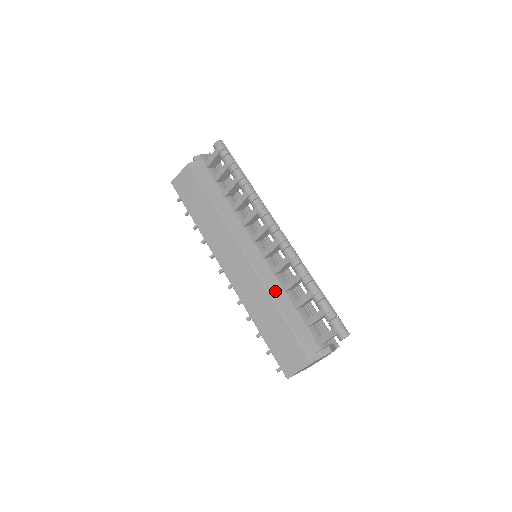
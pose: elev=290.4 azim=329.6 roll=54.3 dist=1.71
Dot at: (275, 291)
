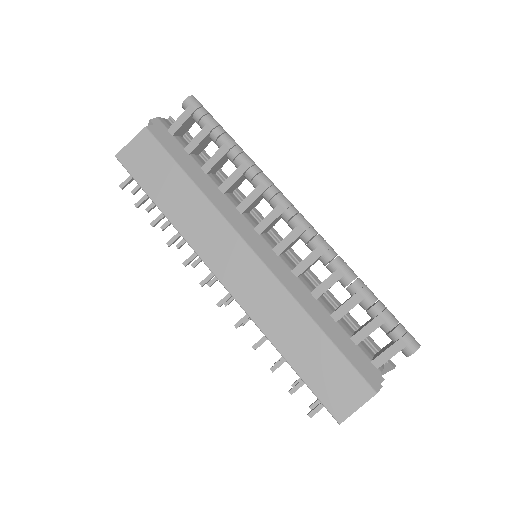
Dot at: (304, 299)
